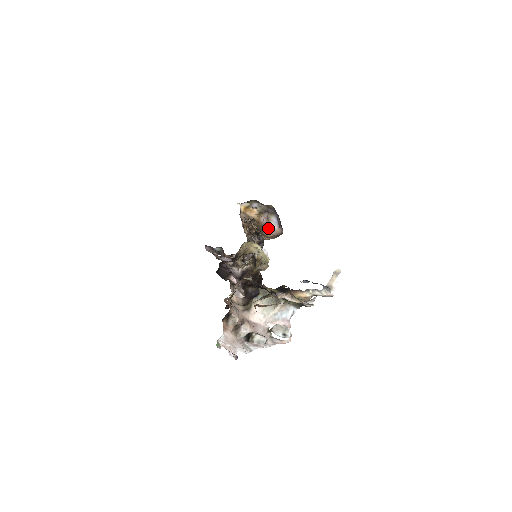
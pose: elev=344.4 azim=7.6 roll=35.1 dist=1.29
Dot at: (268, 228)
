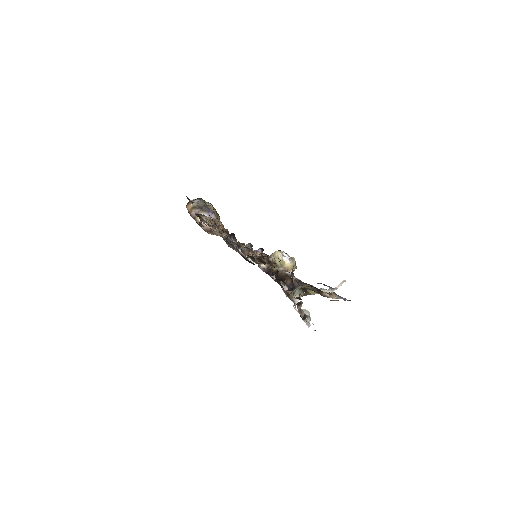
Dot at: (198, 221)
